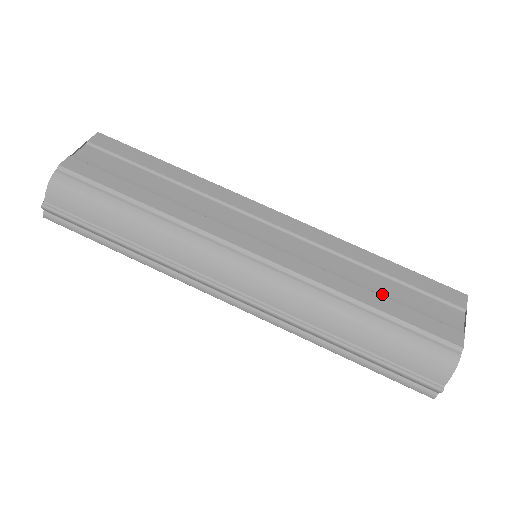
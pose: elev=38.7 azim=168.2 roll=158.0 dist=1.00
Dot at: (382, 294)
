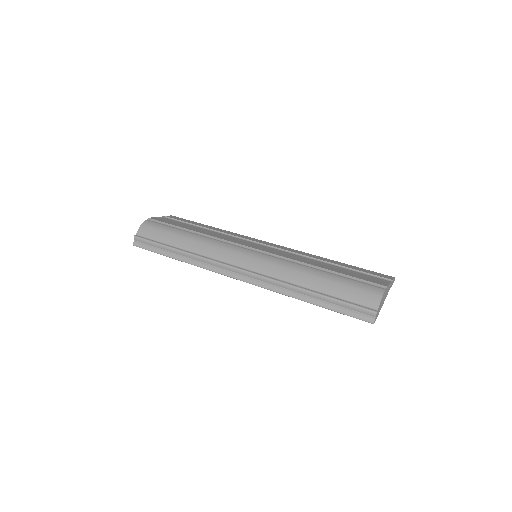
Dot at: occluded
